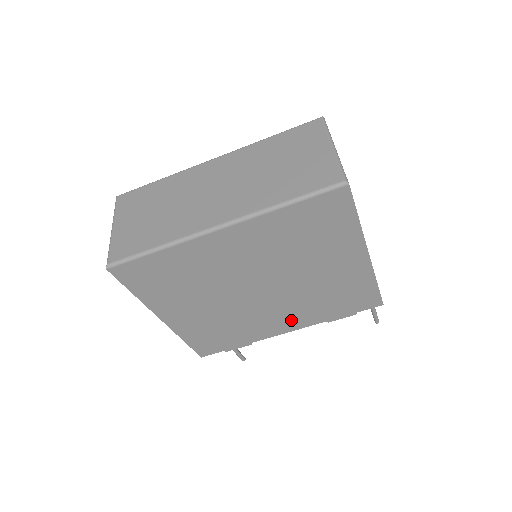
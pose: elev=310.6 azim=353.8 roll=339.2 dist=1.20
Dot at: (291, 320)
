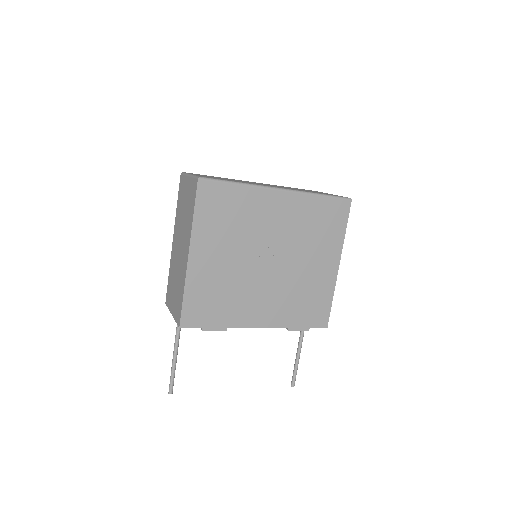
Dot at: (268, 312)
